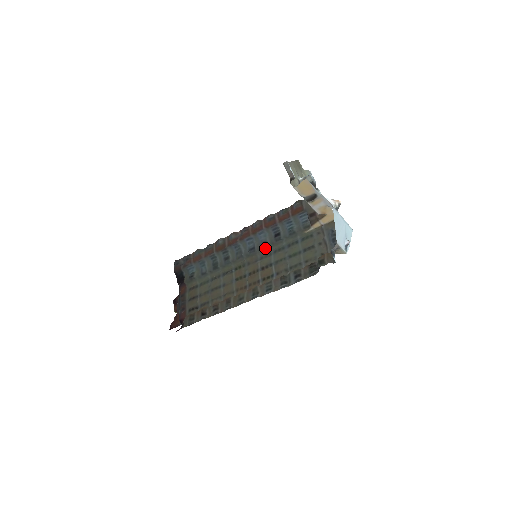
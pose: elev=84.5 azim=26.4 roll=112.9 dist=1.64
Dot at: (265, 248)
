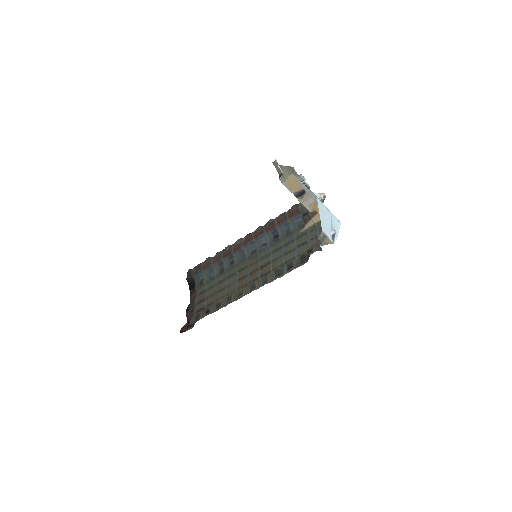
Dot at: (265, 249)
